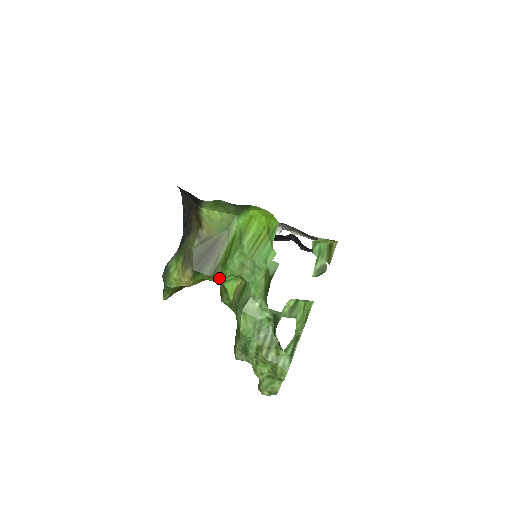
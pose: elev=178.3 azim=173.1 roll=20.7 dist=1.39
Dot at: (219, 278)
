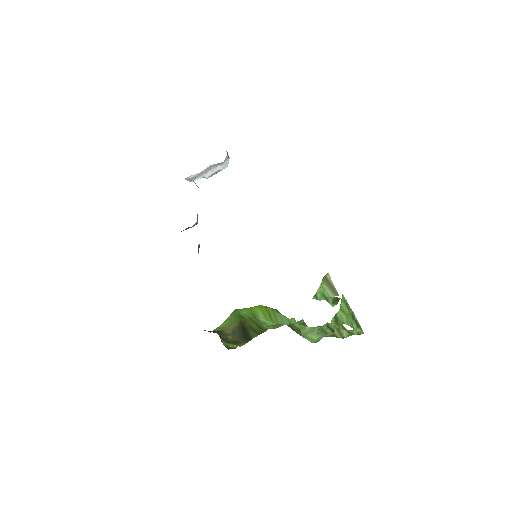
Dot at: (265, 331)
